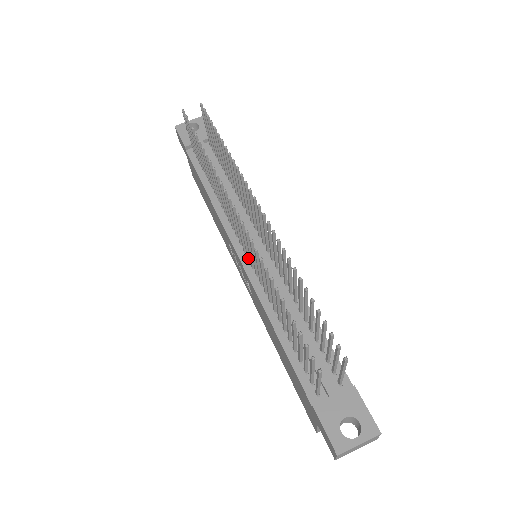
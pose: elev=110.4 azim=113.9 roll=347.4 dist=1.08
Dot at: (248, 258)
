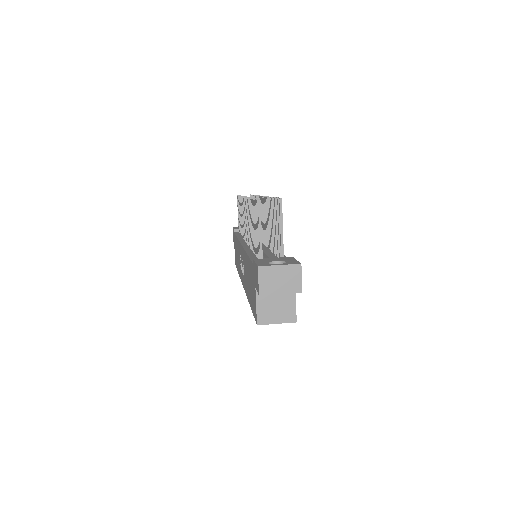
Dot at: (247, 242)
